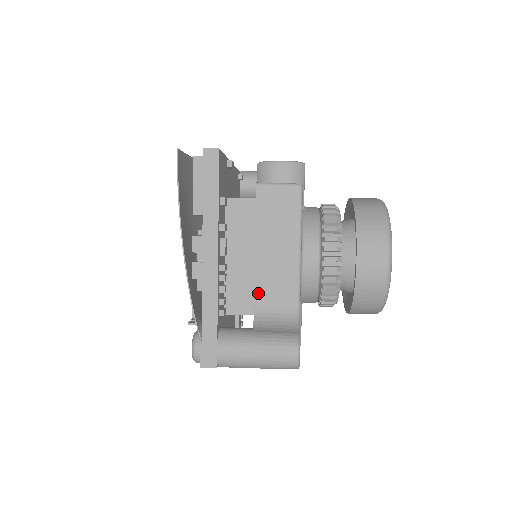
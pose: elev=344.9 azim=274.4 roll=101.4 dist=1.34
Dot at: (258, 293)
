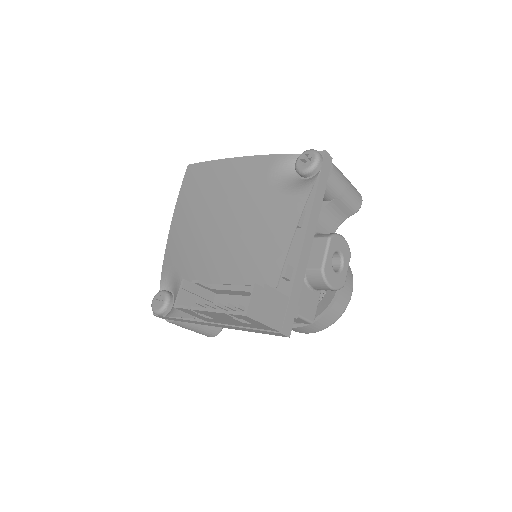
Dot at: occluded
